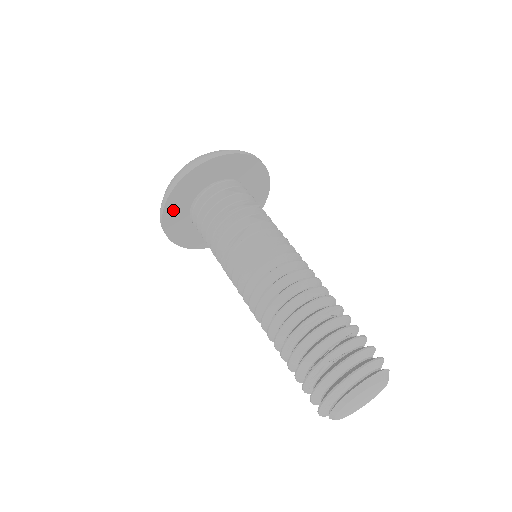
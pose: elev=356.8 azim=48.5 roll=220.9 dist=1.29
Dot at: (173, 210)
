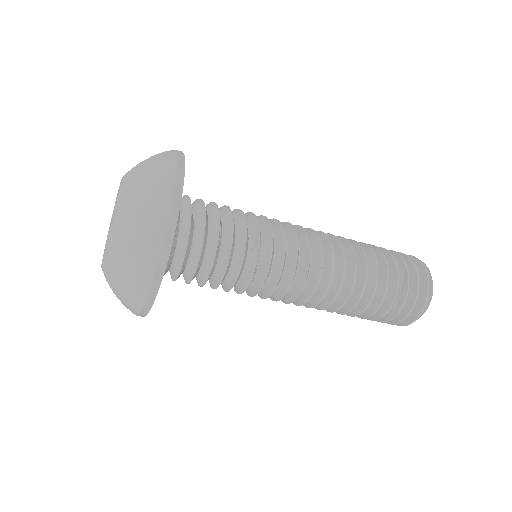
Dot at: occluded
